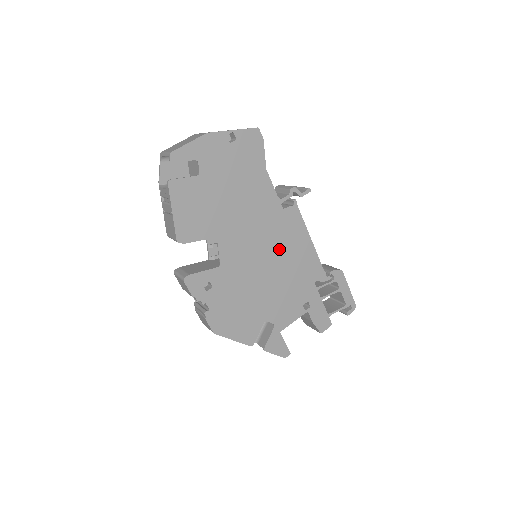
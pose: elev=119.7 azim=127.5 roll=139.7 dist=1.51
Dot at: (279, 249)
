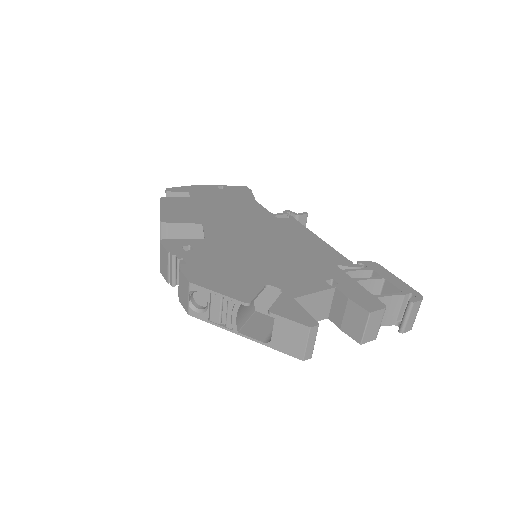
Dot at: (278, 238)
